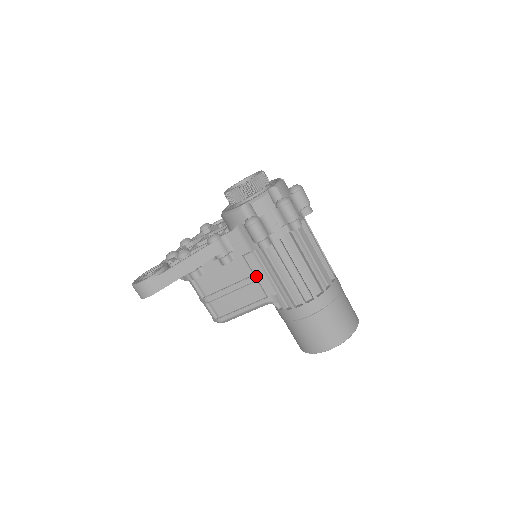
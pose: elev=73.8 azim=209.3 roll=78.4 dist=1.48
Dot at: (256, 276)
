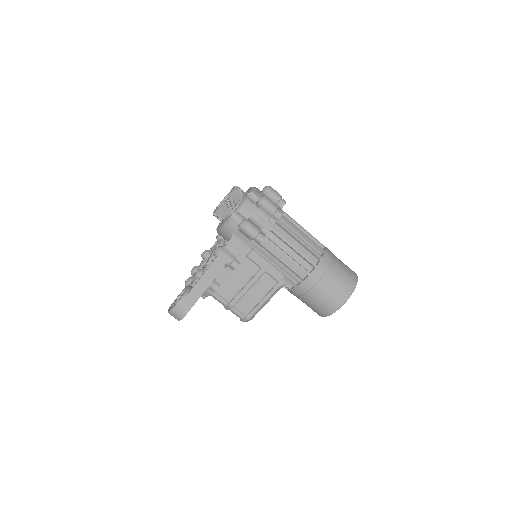
Dot at: (263, 268)
